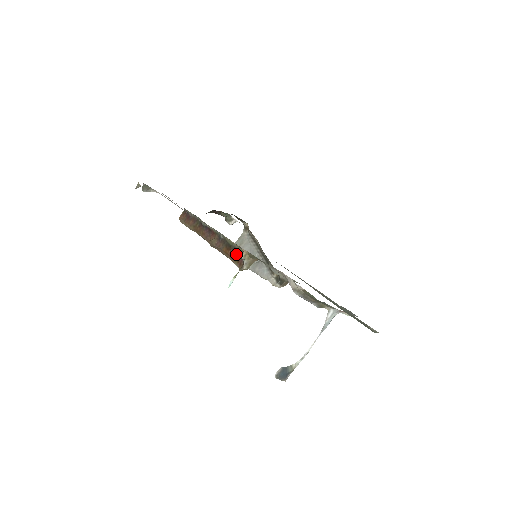
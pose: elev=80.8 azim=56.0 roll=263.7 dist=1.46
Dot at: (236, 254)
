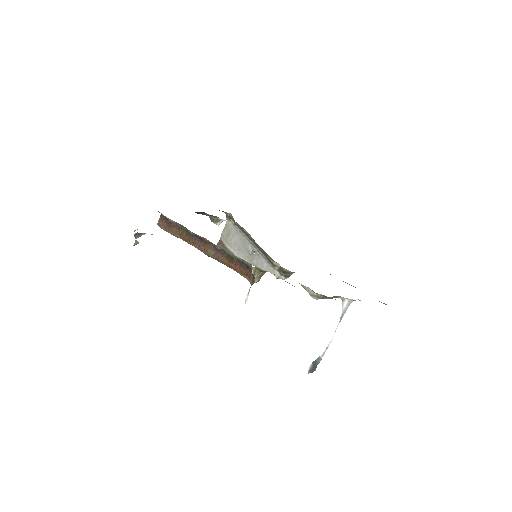
Dot at: (242, 267)
